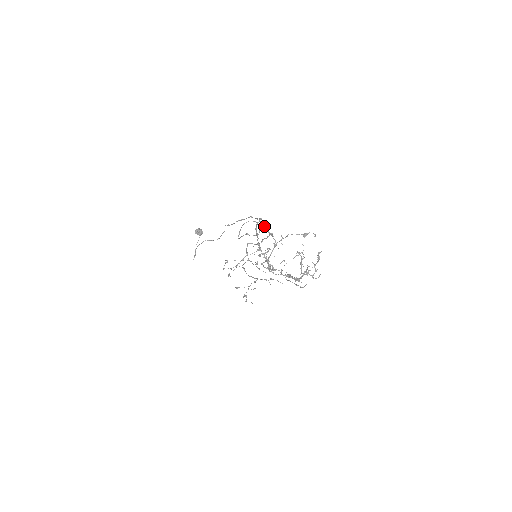
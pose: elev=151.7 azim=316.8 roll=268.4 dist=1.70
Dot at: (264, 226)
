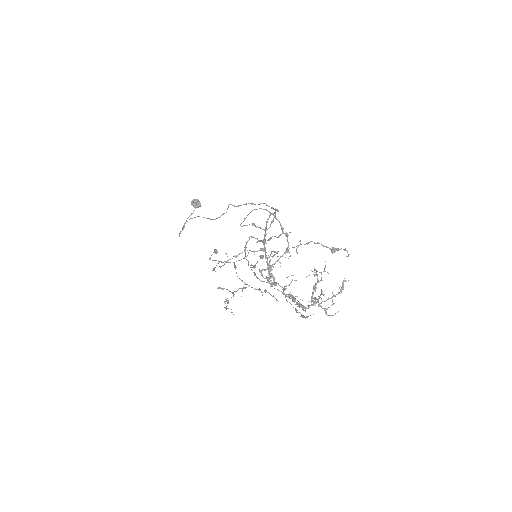
Dot at: occluded
